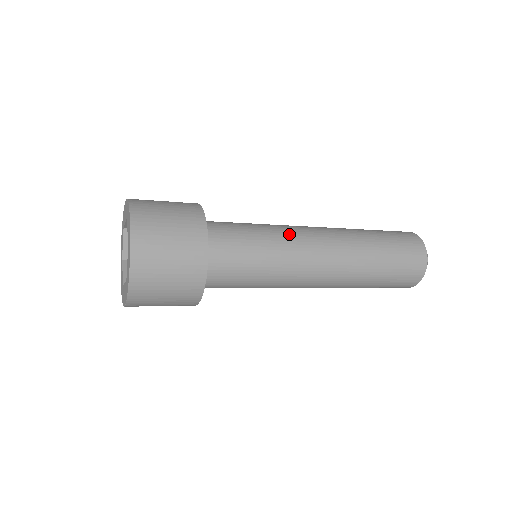
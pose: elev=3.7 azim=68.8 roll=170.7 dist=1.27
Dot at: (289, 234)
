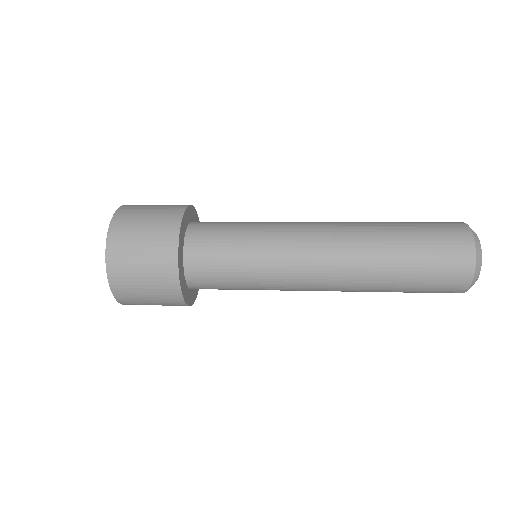
Dot at: (281, 267)
